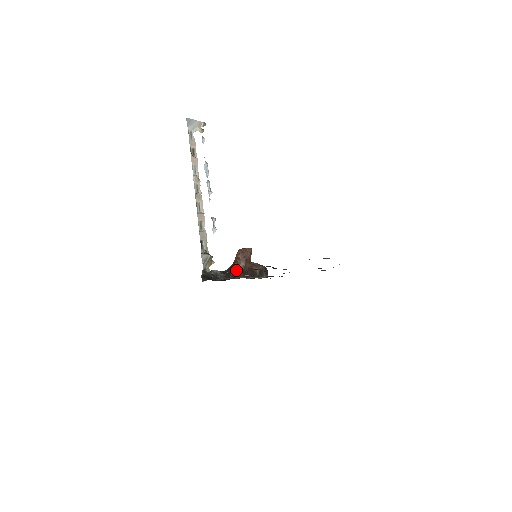
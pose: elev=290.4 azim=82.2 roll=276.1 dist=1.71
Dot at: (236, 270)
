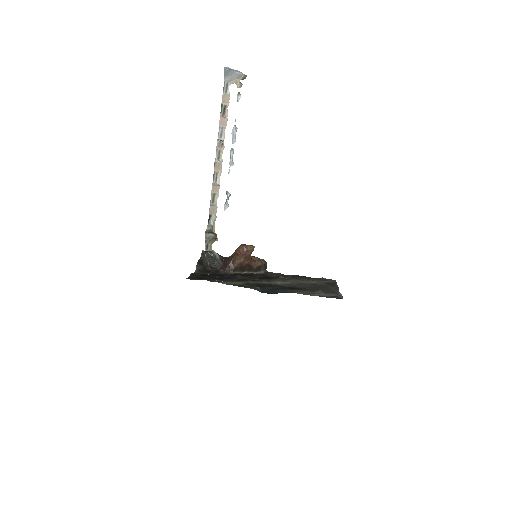
Dot at: (233, 264)
